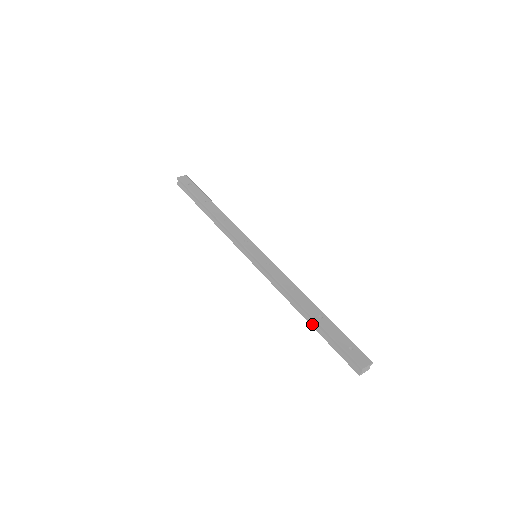
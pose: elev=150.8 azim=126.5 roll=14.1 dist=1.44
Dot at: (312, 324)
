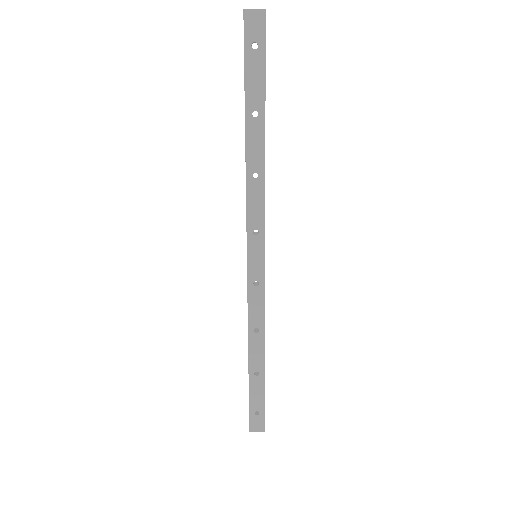
Dot at: occluded
